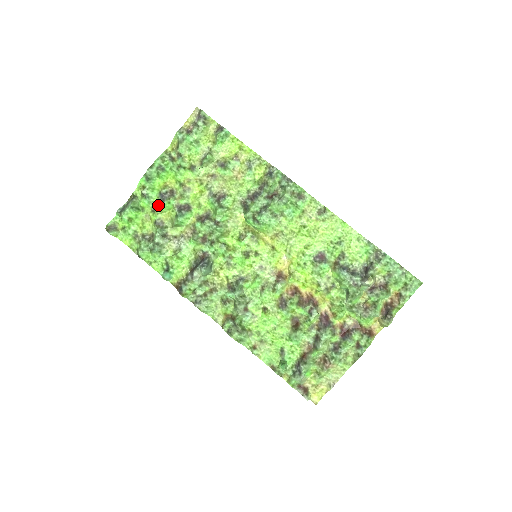
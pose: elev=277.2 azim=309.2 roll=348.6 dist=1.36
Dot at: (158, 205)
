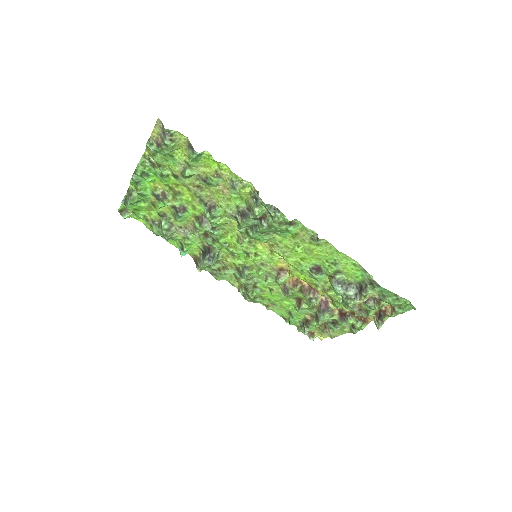
Dot at: (155, 202)
